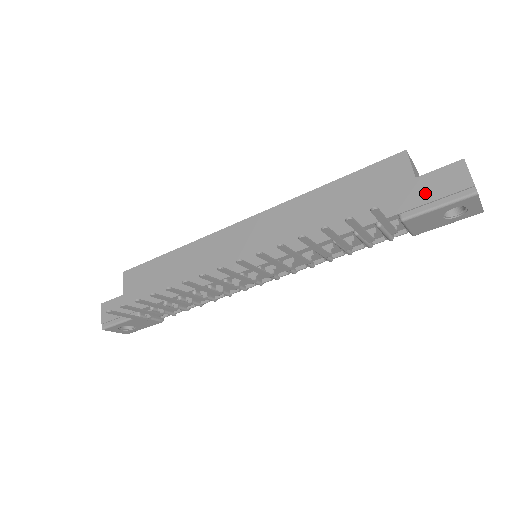
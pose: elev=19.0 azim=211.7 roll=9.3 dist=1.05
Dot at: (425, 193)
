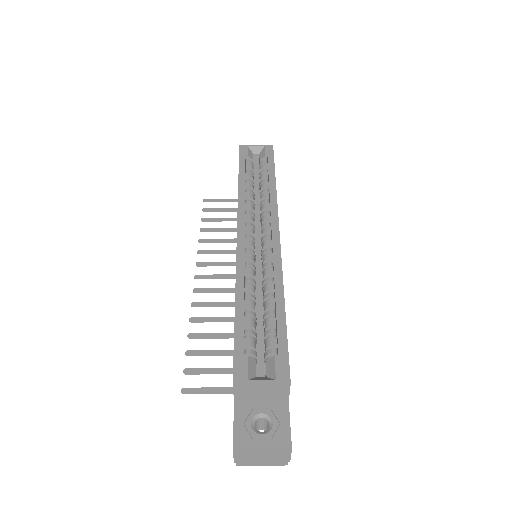
Dot at: occluded
